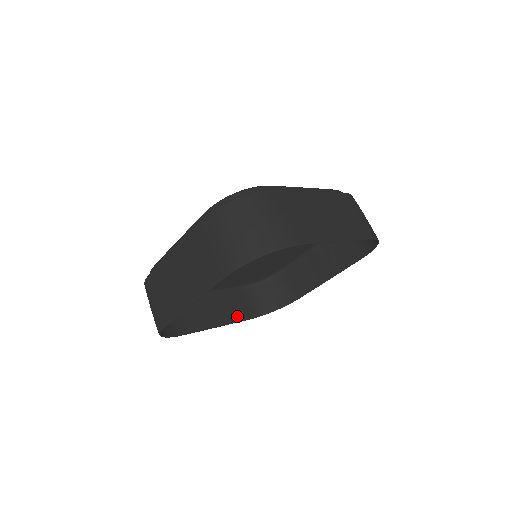
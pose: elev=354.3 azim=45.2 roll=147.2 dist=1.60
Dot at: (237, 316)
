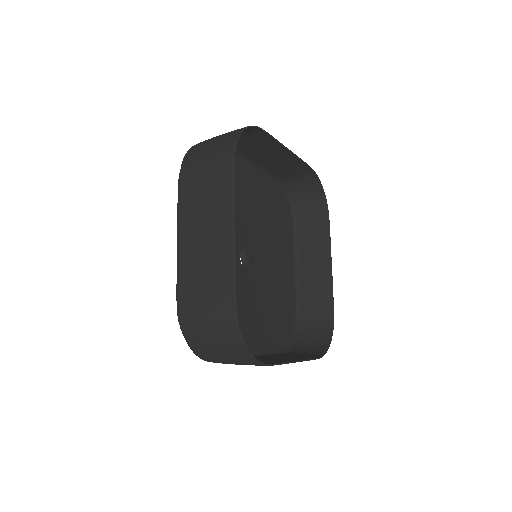
Dot at: (304, 358)
